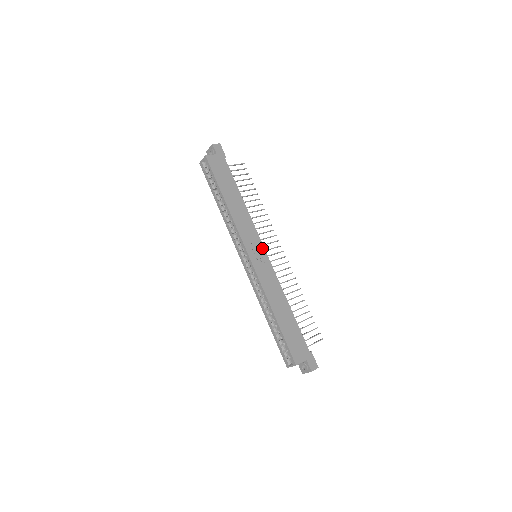
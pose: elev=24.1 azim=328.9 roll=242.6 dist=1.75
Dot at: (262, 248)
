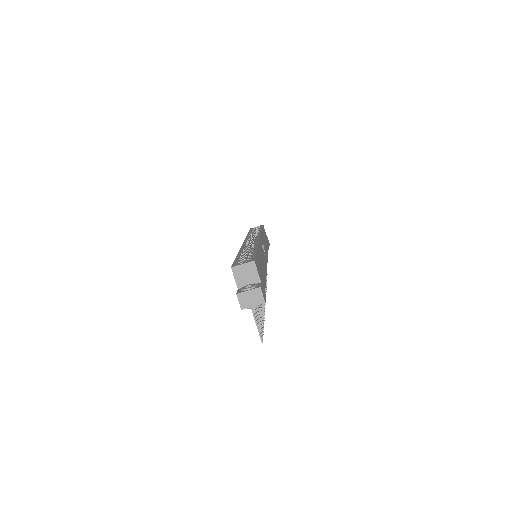
Dot at: occluded
